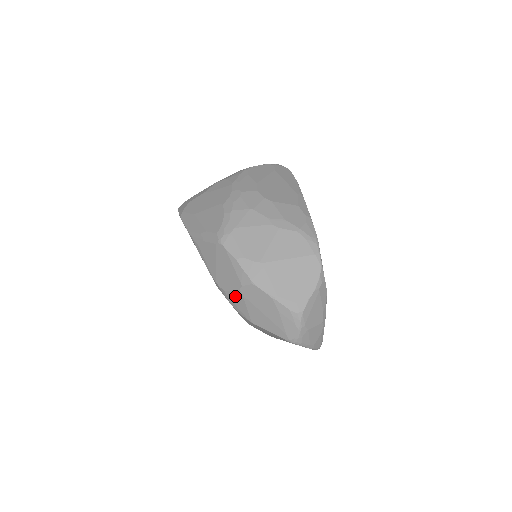
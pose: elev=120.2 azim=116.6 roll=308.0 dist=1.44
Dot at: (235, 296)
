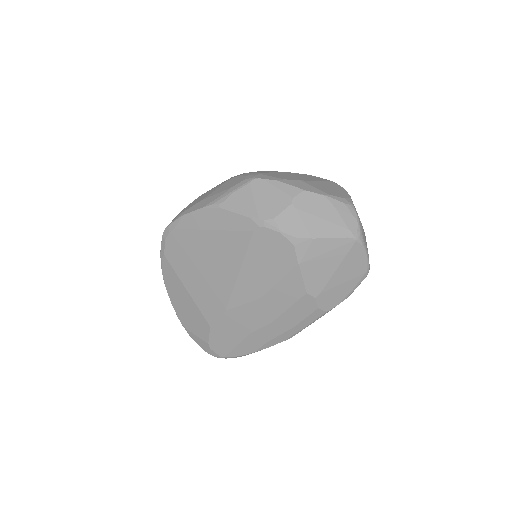
Dot at: (287, 216)
